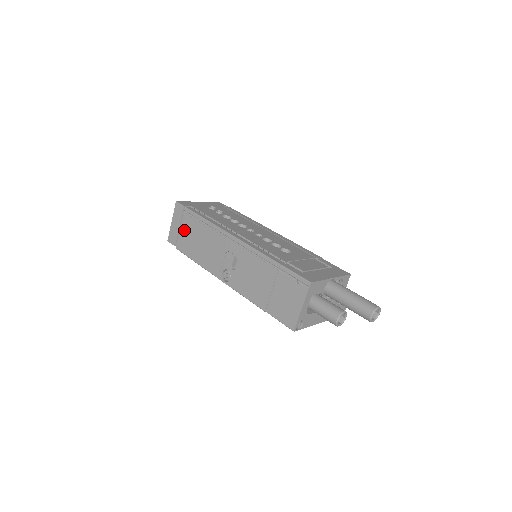
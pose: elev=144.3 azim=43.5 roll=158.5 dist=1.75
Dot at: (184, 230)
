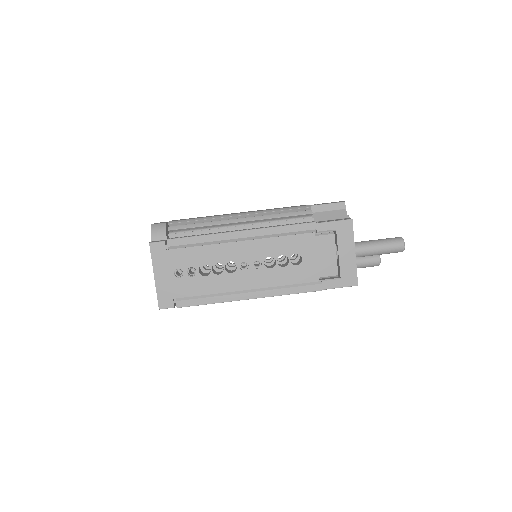
Dot at: occluded
